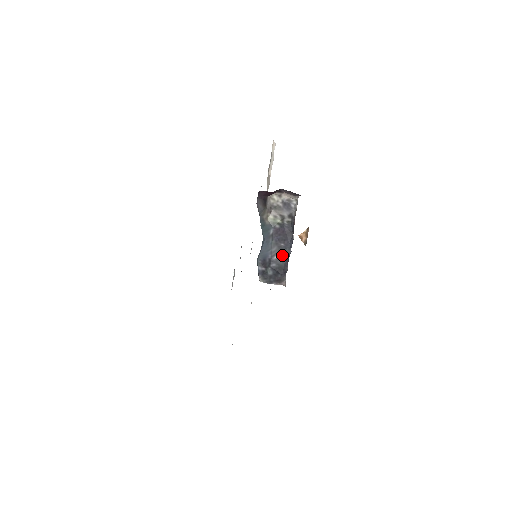
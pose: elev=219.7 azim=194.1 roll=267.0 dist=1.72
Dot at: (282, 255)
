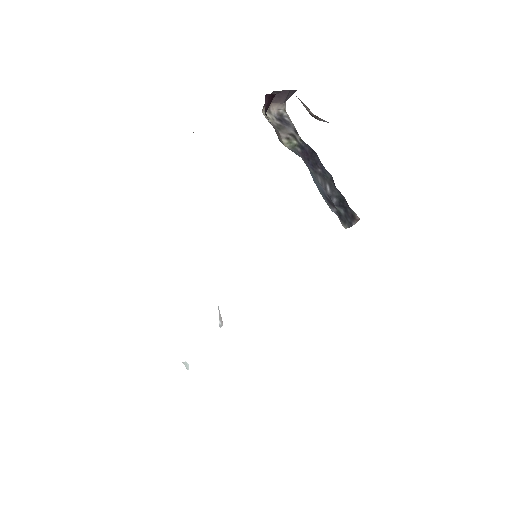
Dot at: (329, 183)
